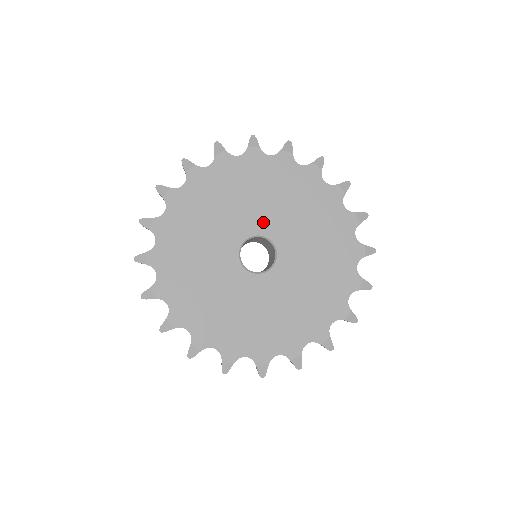
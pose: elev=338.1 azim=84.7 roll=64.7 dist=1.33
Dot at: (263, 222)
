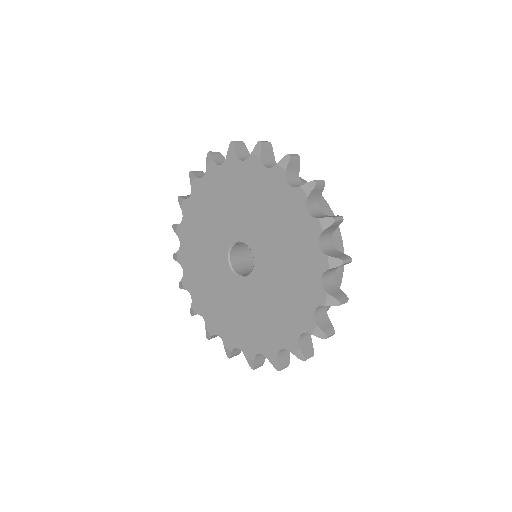
Dot at: (235, 228)
